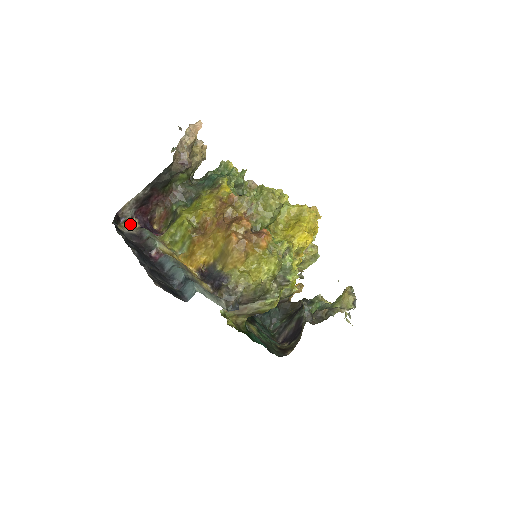
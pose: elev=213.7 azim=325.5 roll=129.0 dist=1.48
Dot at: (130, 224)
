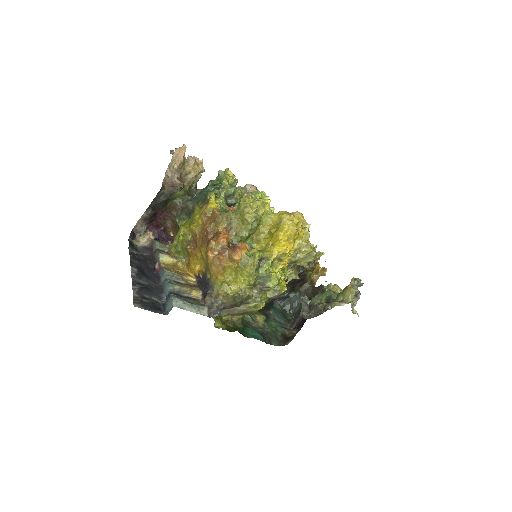
Dot at: (145, 237)
